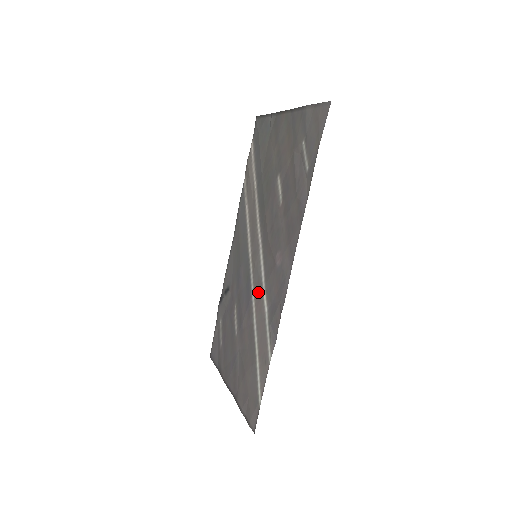
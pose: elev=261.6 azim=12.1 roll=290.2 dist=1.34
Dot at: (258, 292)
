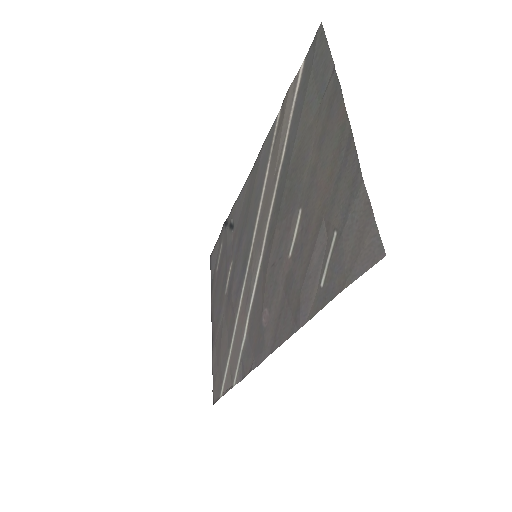
Dot at: (245, 302)
